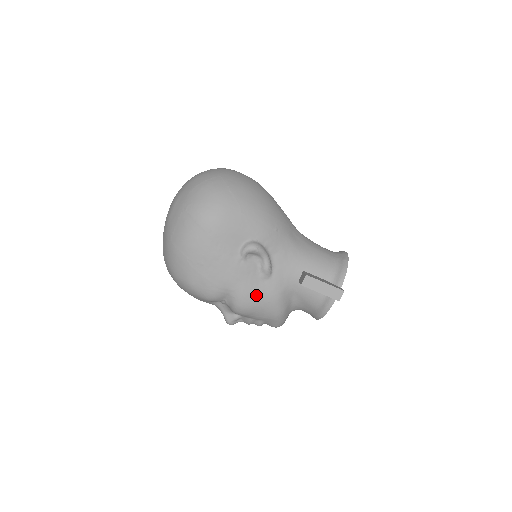
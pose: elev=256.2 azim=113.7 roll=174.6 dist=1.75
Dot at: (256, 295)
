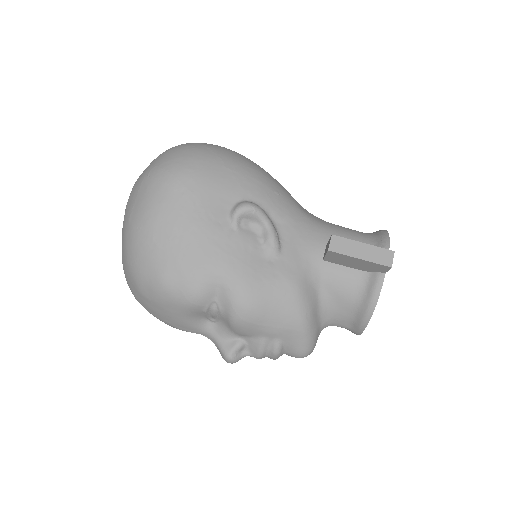
Dot at: (262, 282)
